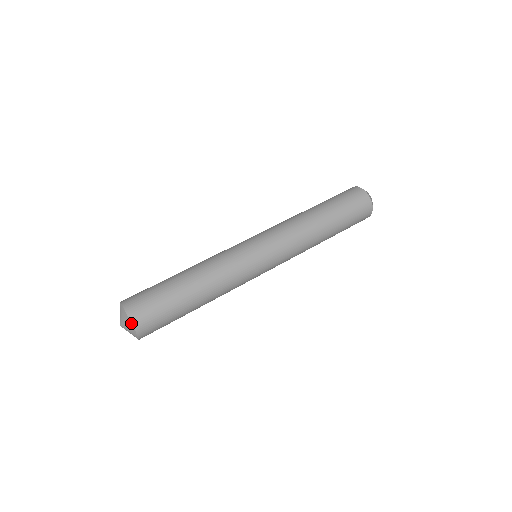
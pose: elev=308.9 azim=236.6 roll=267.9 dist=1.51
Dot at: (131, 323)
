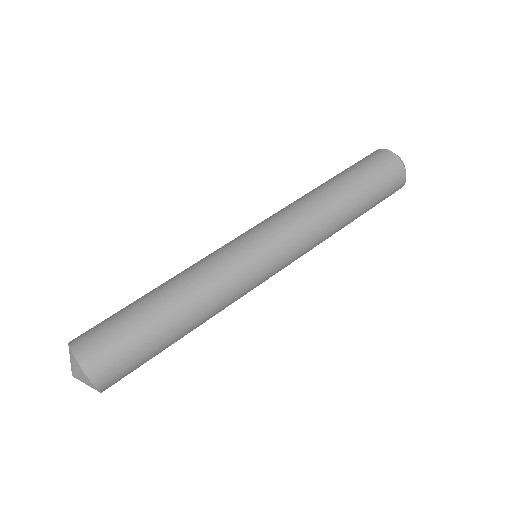
Dot at: (89, 380)
